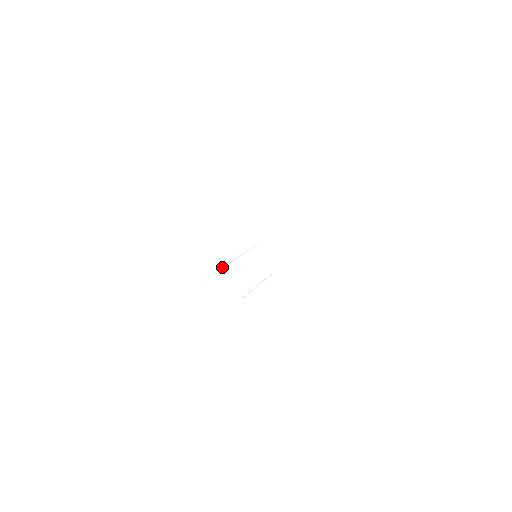
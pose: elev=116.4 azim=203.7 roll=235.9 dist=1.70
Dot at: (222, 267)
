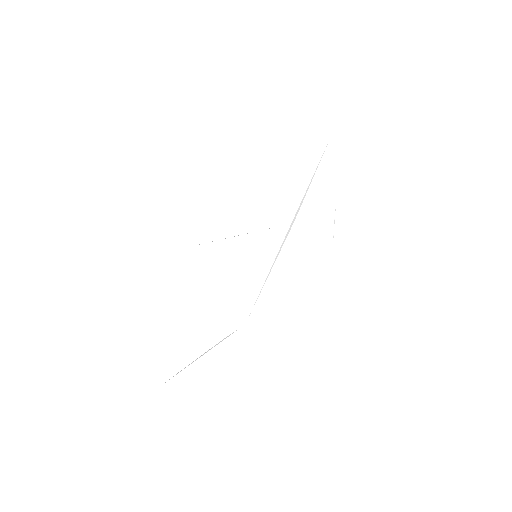
Dot at: (225, 238)
